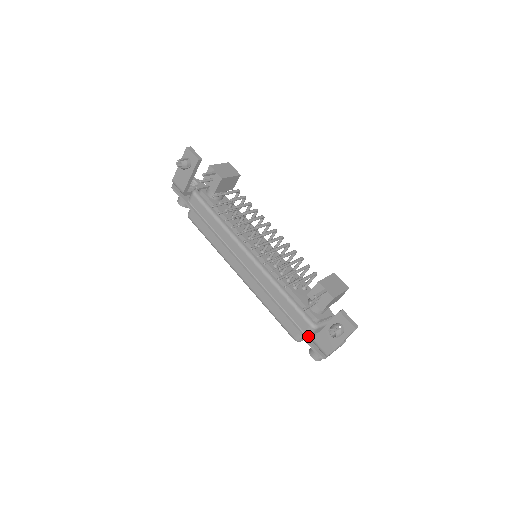
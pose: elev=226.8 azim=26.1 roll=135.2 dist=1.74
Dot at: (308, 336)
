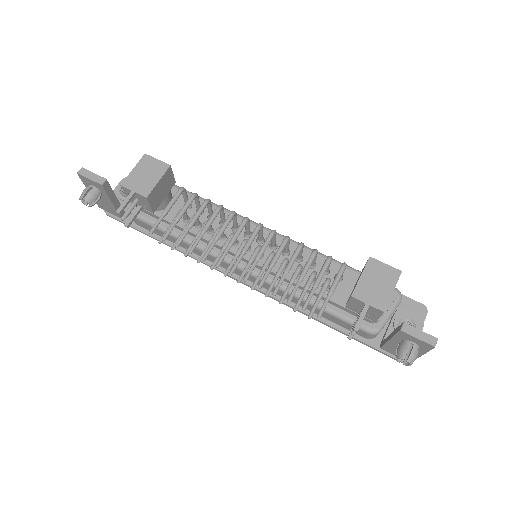
Dot at: (373, 340)
